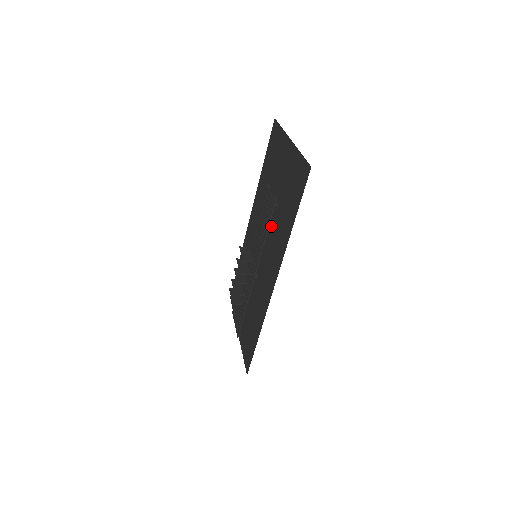
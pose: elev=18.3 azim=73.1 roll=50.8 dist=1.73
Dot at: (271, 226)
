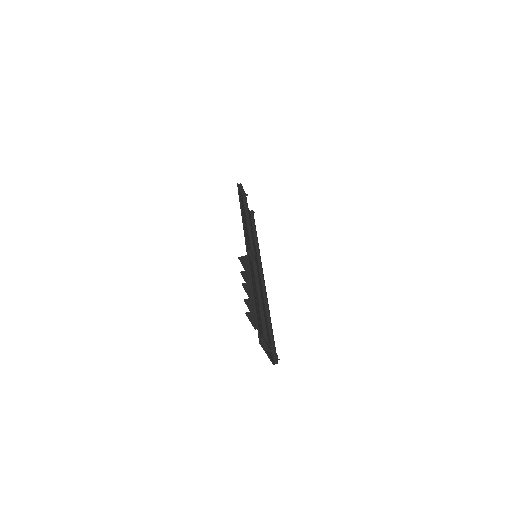
Dot at: occluded
